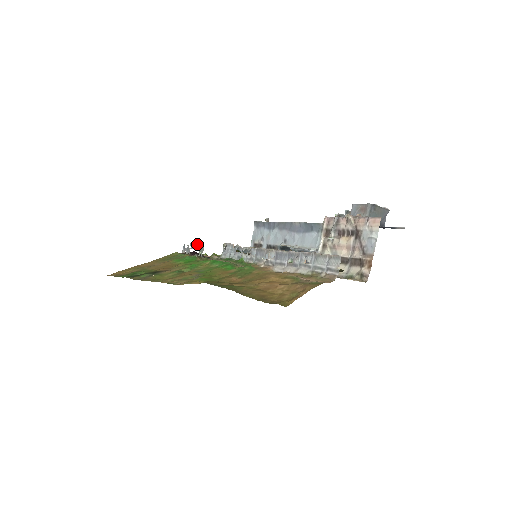
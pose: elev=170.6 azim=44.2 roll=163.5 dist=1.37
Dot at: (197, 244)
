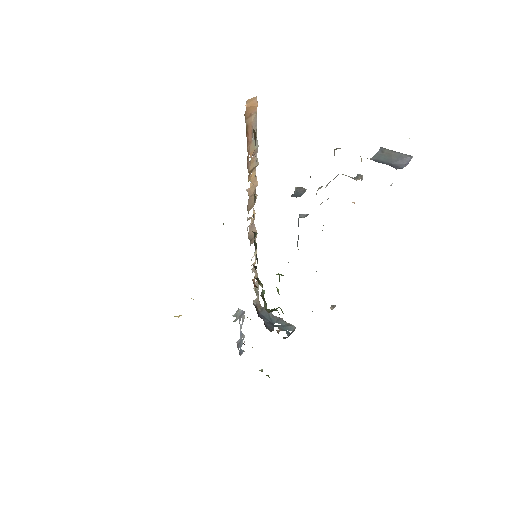
Dot at: (242, 321)
